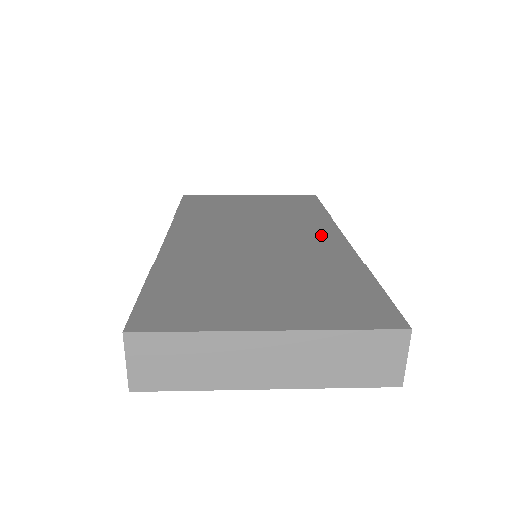
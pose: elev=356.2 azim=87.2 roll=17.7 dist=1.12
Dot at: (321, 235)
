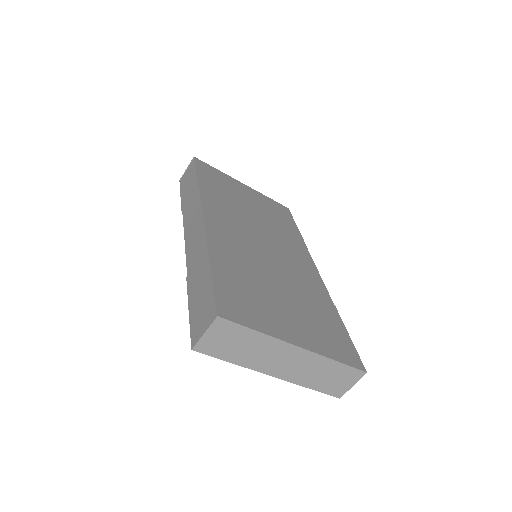
Dot at: (304, 261)
